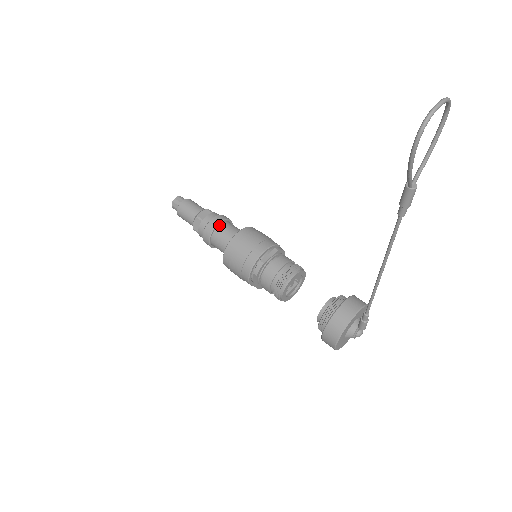
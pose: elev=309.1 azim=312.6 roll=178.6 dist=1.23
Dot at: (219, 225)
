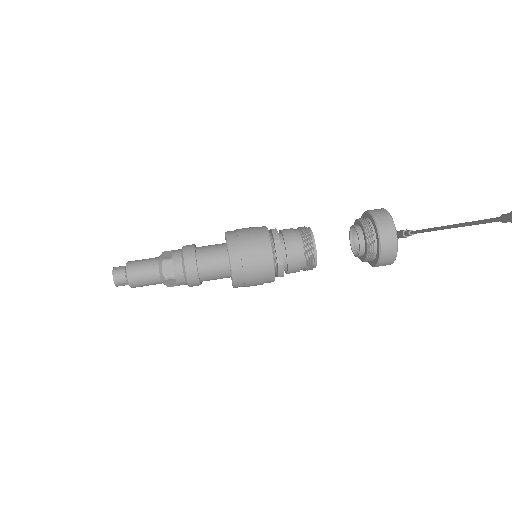
Dot at: (197, 267)
